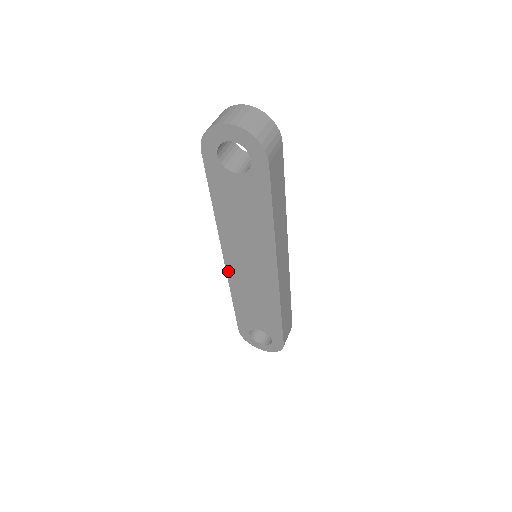
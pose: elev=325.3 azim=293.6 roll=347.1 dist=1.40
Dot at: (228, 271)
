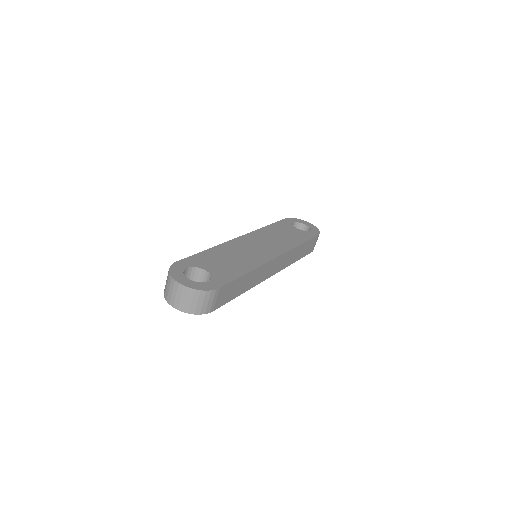
Dot at: occluded
